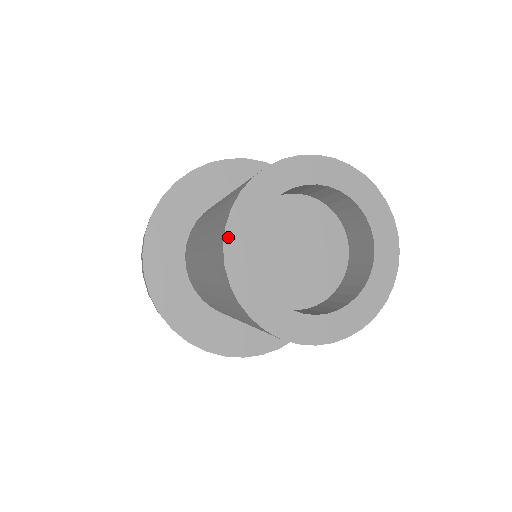
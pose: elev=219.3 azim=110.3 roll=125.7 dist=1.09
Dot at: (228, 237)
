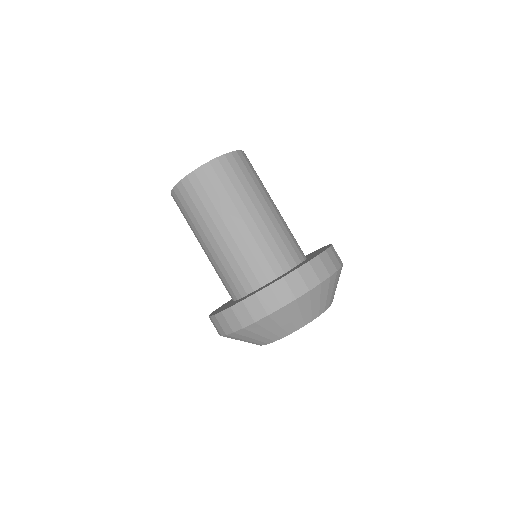
Dot at: occluded
